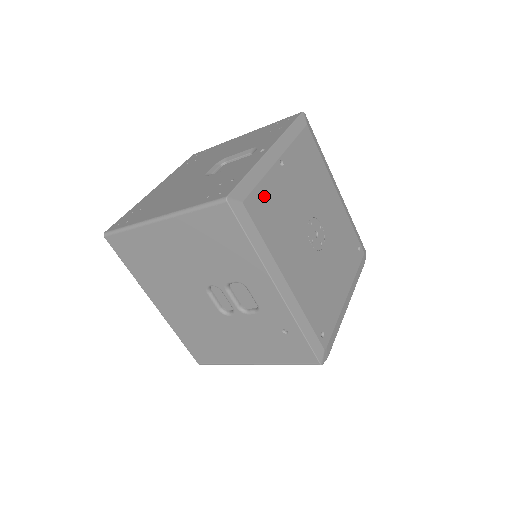
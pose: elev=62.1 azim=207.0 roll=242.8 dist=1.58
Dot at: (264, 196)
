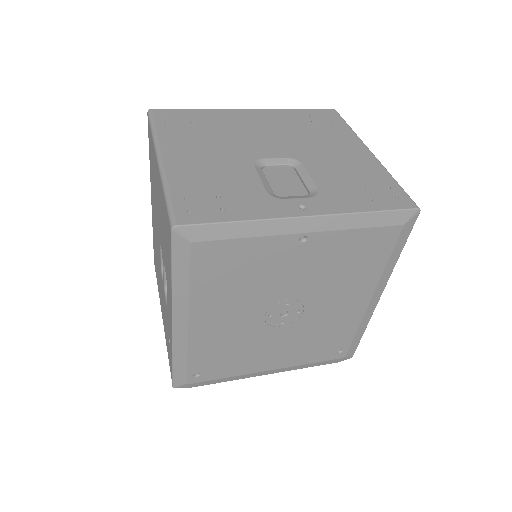
Dot at: (235, 252)
